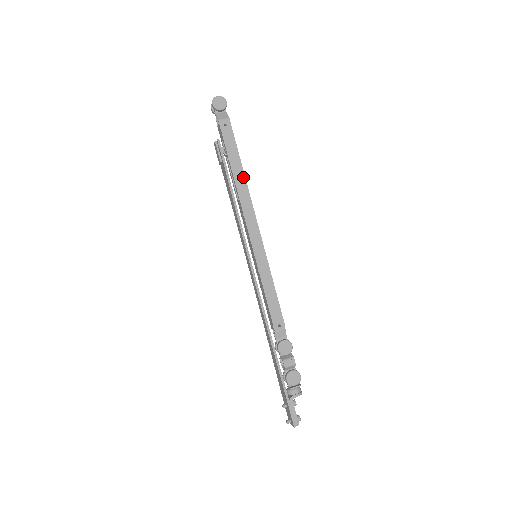
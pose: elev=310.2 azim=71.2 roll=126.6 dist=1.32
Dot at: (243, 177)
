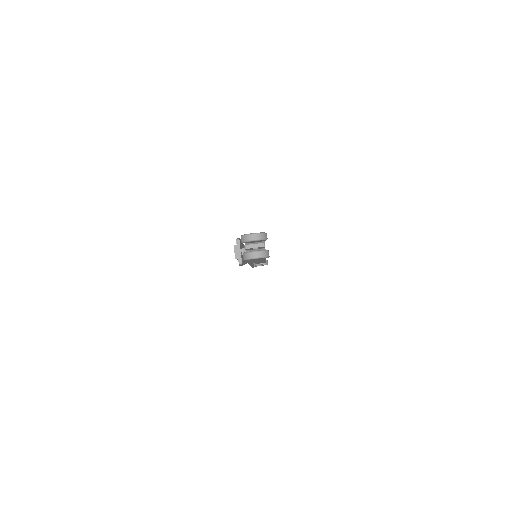
Dot at: occluded
